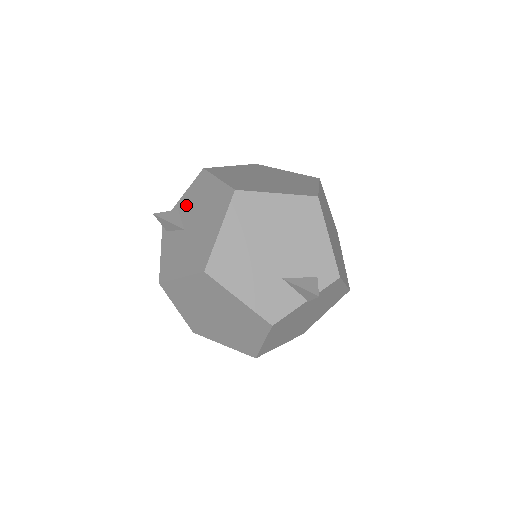
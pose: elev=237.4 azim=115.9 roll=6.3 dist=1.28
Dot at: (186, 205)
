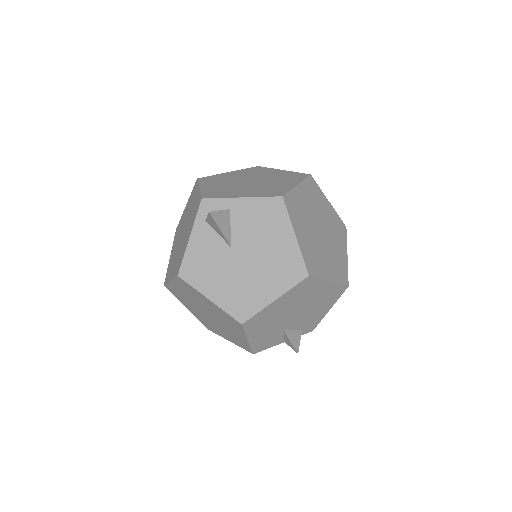
Dot at: (243, 218)
